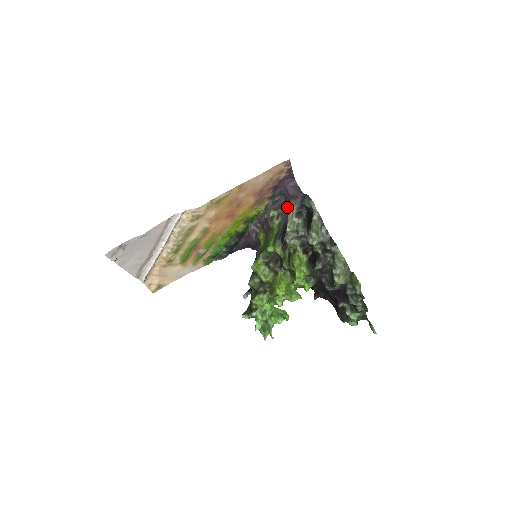
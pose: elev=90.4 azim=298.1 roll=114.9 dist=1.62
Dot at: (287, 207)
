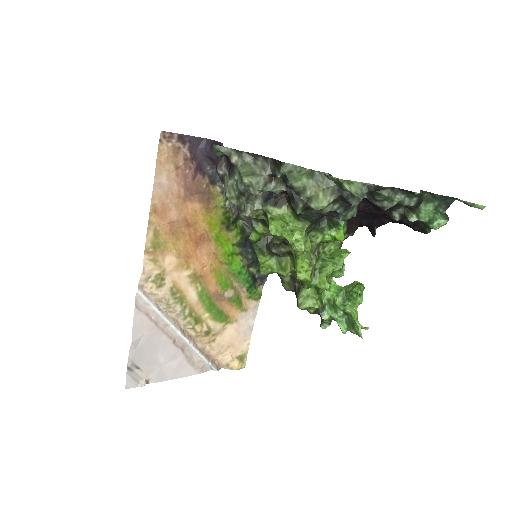
Dot at: occluded
